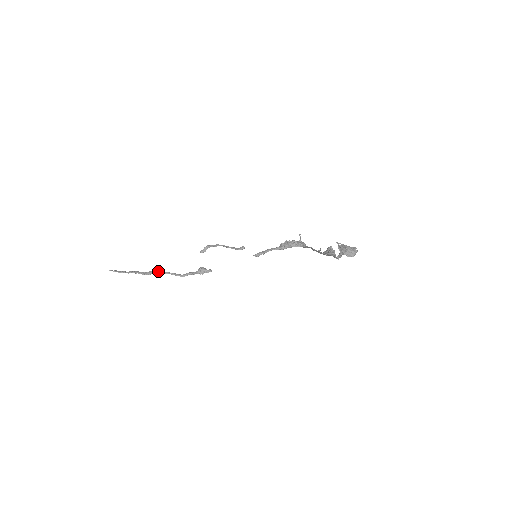
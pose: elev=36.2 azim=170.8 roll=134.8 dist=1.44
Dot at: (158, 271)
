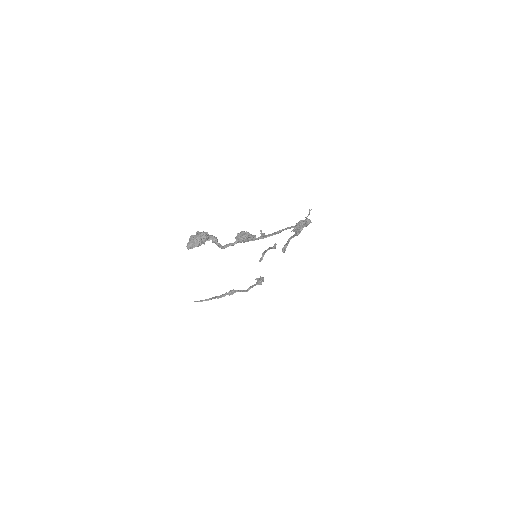
Dot at: (230, 292)
